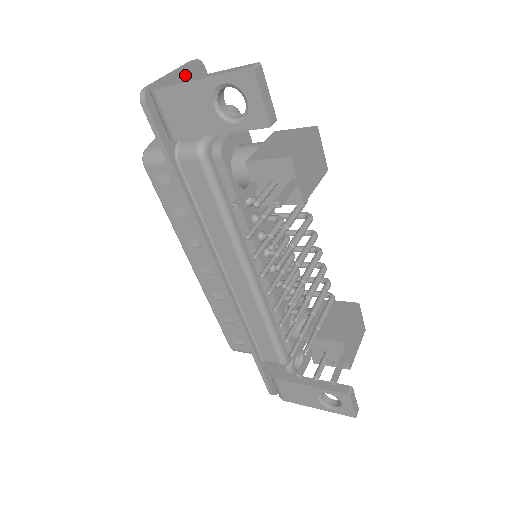
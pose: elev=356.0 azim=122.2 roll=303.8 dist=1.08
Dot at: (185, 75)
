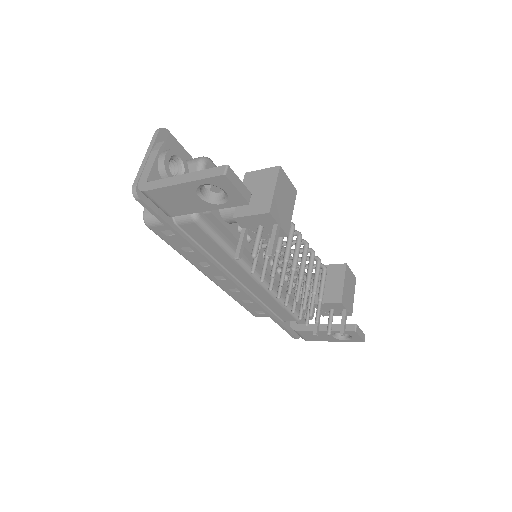
Dot at: (160, 159)
